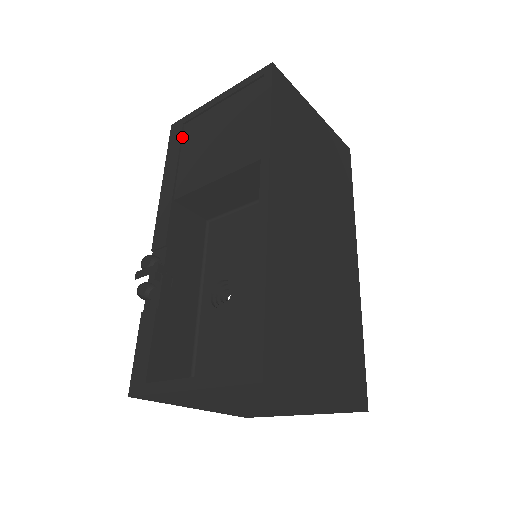
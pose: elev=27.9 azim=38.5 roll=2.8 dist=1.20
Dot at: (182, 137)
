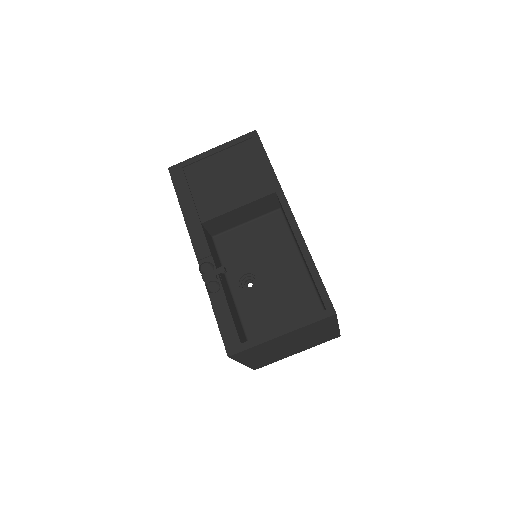
Dot at: (186, 177)
